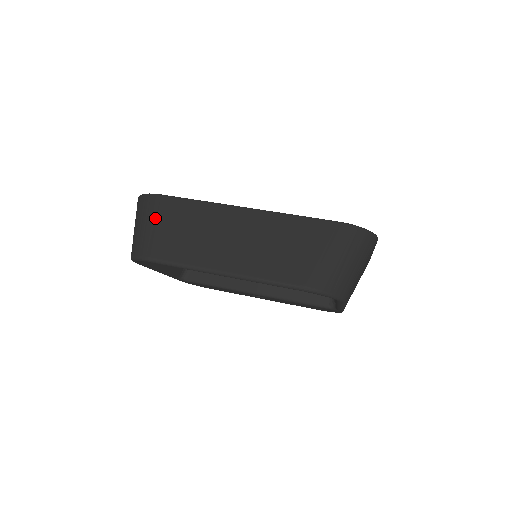
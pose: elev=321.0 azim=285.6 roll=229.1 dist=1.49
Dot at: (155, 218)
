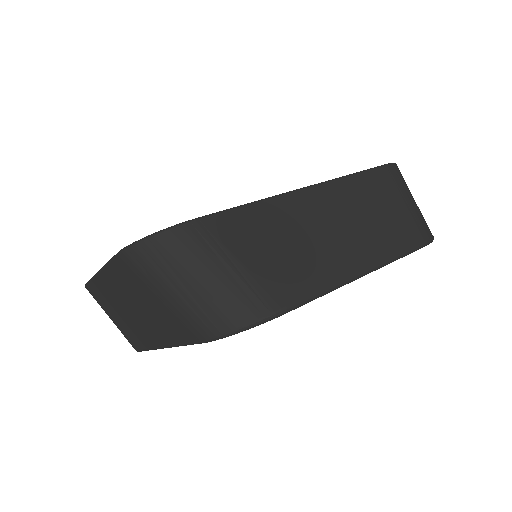
Dot at: (225, 255)
